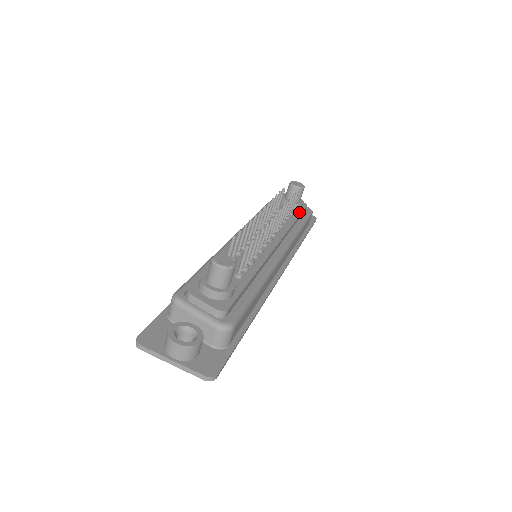
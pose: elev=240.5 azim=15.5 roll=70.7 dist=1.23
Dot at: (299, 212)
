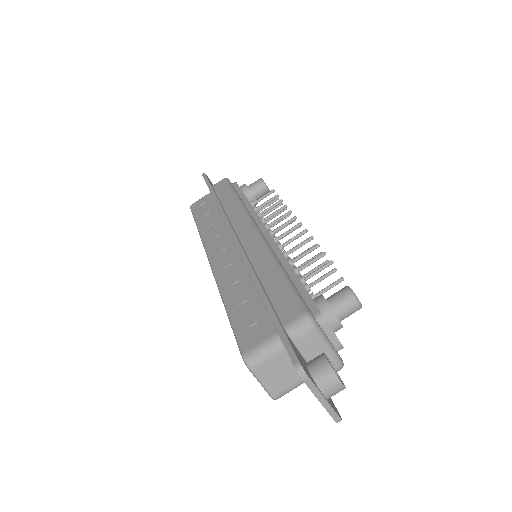
Dot at: occluded
